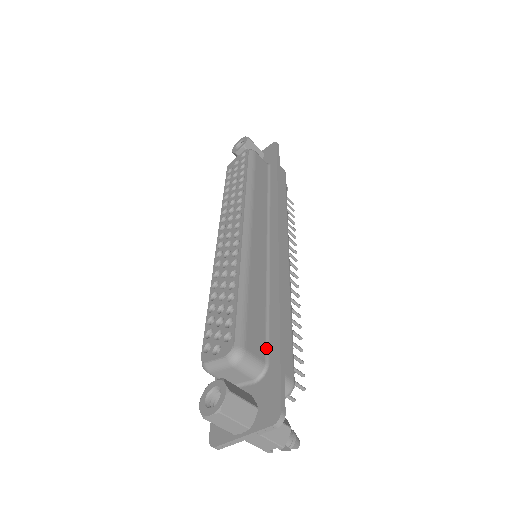
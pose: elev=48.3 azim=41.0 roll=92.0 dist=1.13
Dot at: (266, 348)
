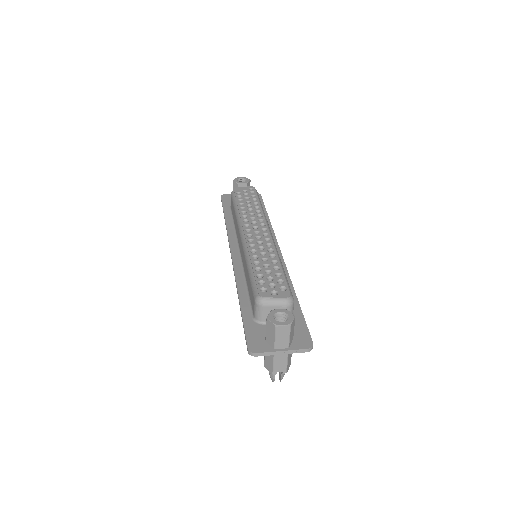
Dot at: occluded
